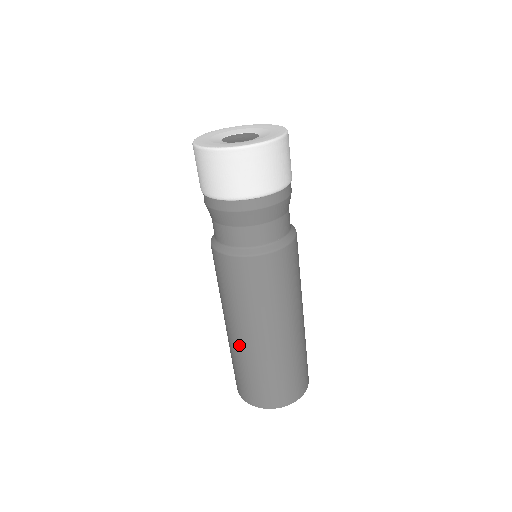
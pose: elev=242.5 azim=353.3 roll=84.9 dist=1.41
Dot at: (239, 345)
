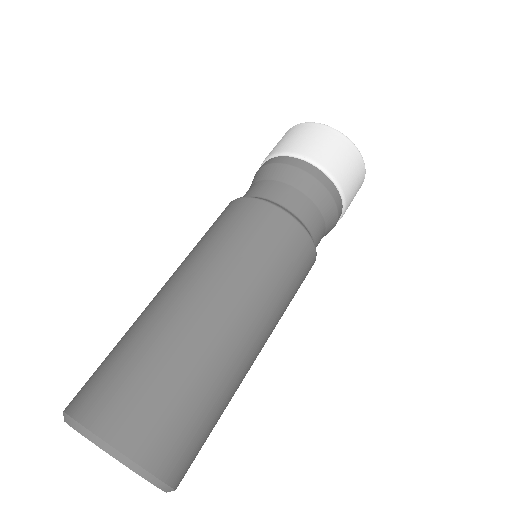
Dot at: (175, 309)
